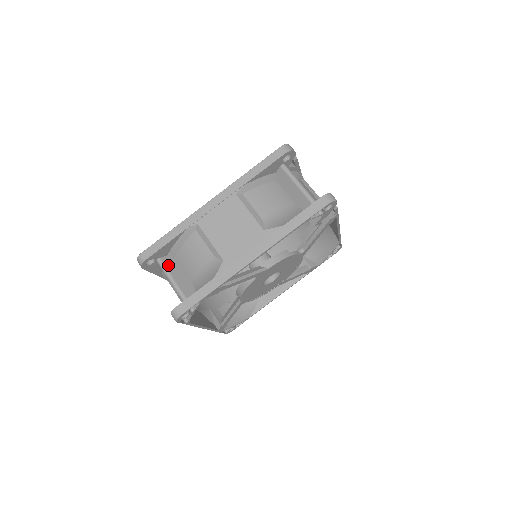
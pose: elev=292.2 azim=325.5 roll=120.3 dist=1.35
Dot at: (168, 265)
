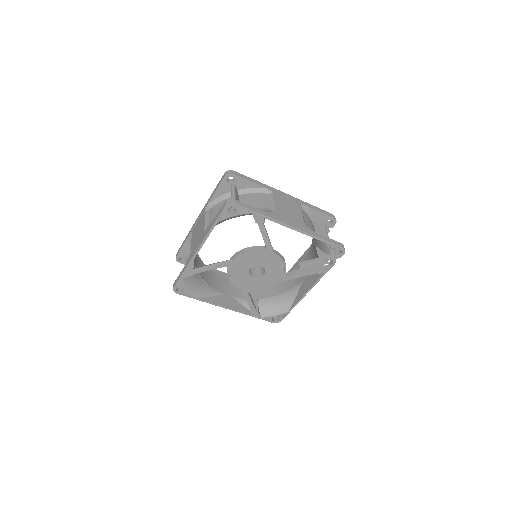
Dot at: (236, 191)
